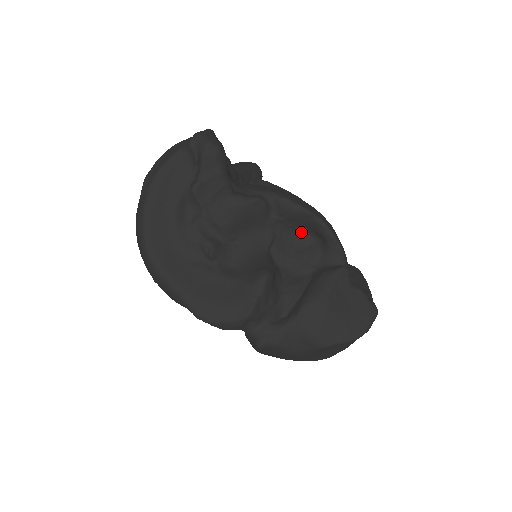
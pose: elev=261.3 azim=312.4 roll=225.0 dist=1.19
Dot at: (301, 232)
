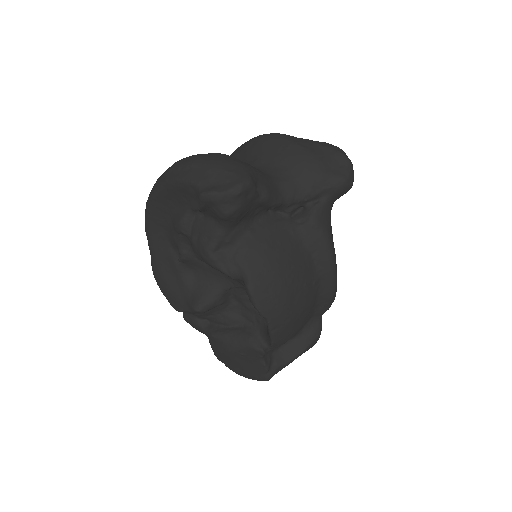
Dot at: occluded
